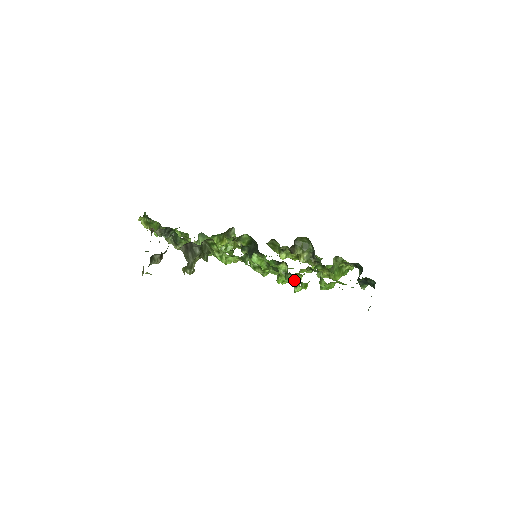
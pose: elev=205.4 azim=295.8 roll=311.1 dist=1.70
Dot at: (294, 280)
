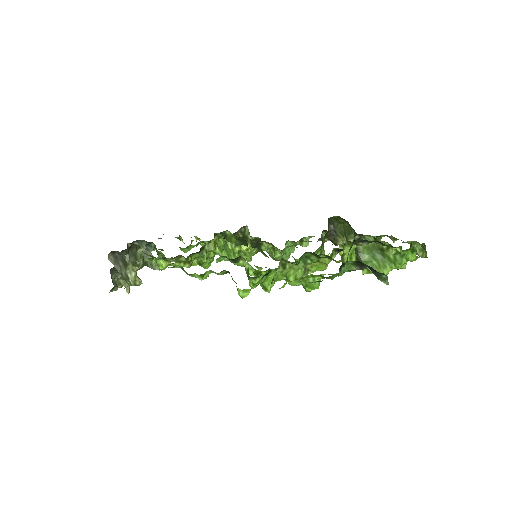
Dot at: occluded
